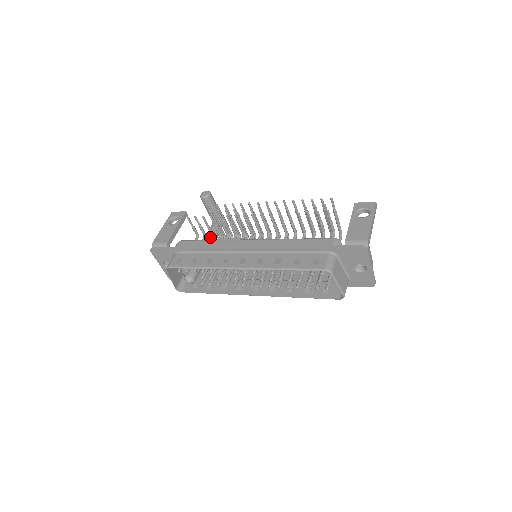
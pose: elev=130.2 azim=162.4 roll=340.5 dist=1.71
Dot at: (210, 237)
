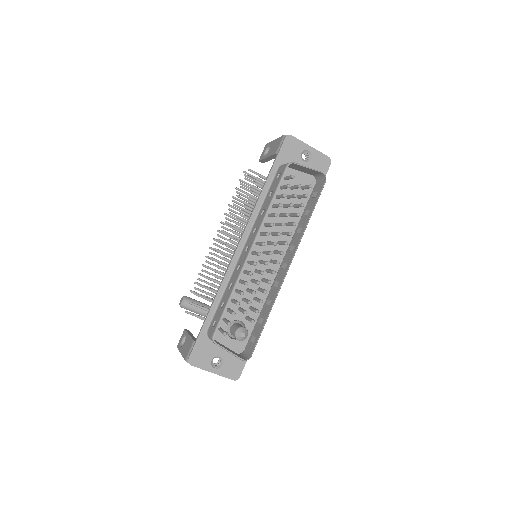
Dot at: occluded
